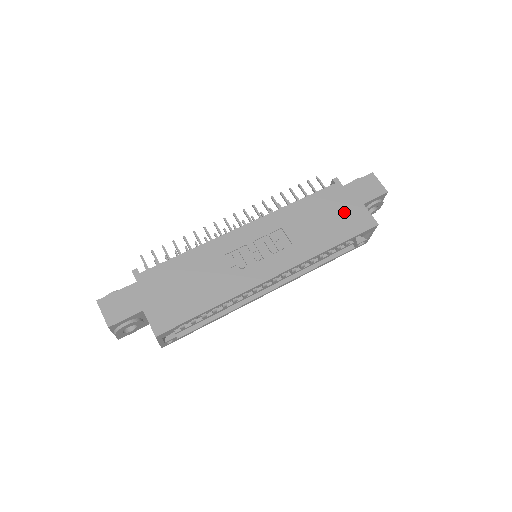
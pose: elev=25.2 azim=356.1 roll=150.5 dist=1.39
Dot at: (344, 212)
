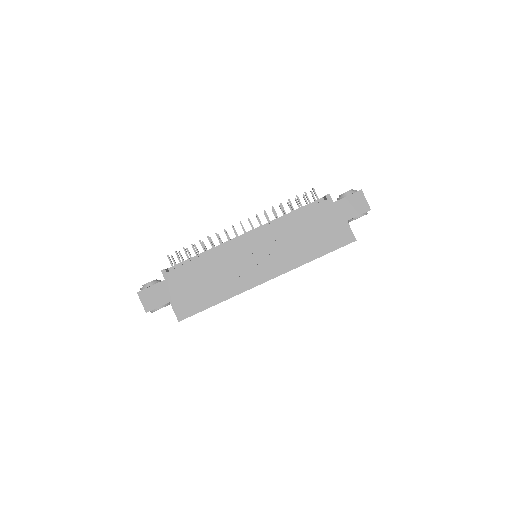
Dot at: (330, 228)
